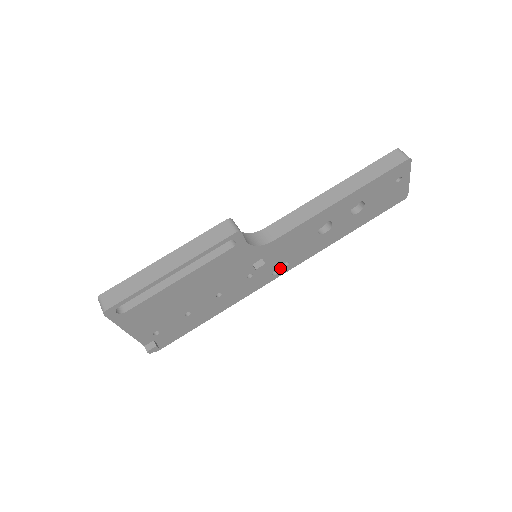
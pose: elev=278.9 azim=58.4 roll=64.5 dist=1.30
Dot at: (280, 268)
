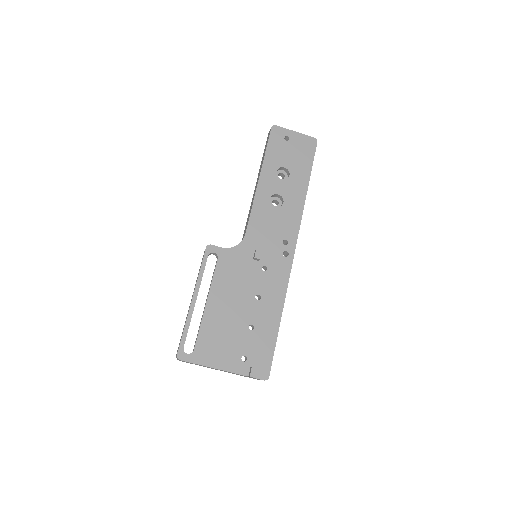
Dot at: (284, 248)
